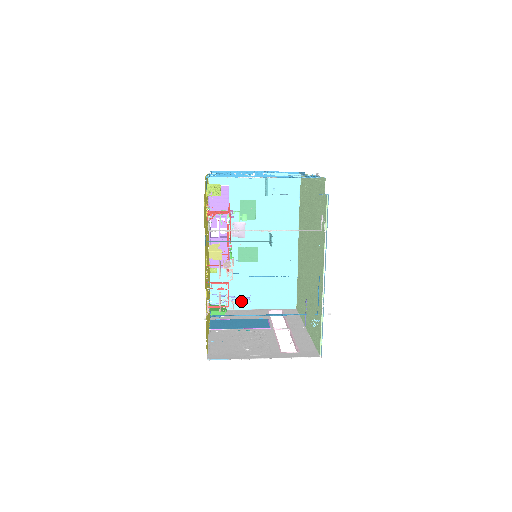
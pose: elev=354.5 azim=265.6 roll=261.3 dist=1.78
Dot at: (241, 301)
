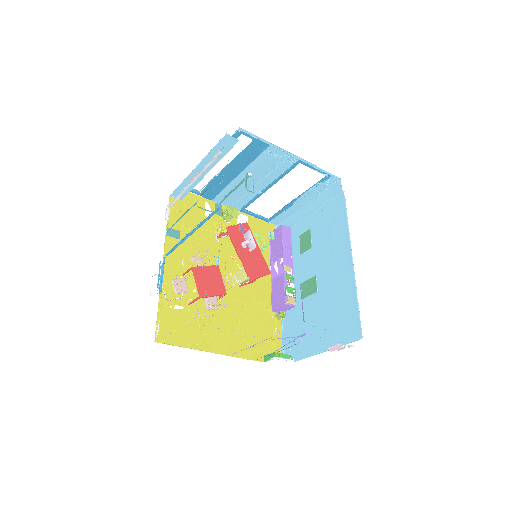
Dot at: (307, 346)
